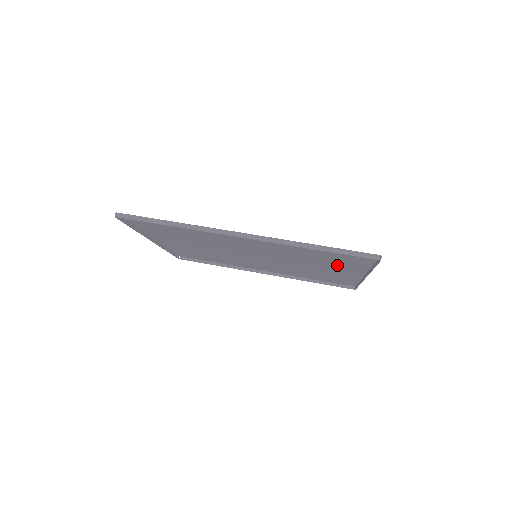
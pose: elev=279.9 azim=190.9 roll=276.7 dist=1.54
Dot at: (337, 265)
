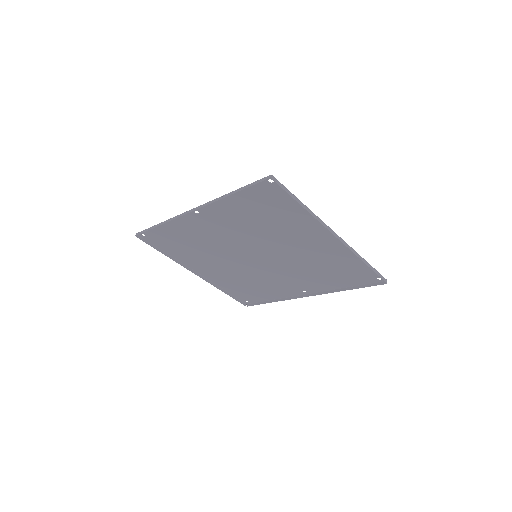
Dot at: (297, 228)
